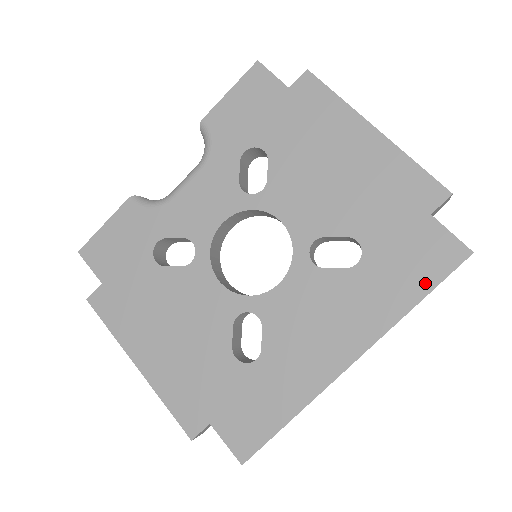
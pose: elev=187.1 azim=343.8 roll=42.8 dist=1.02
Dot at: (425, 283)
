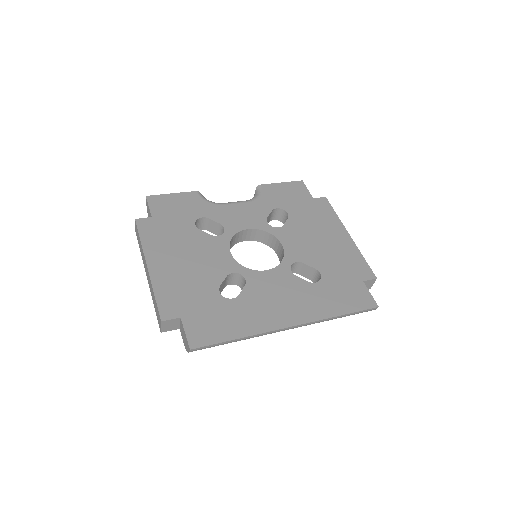
Dot at: (349, 308)
